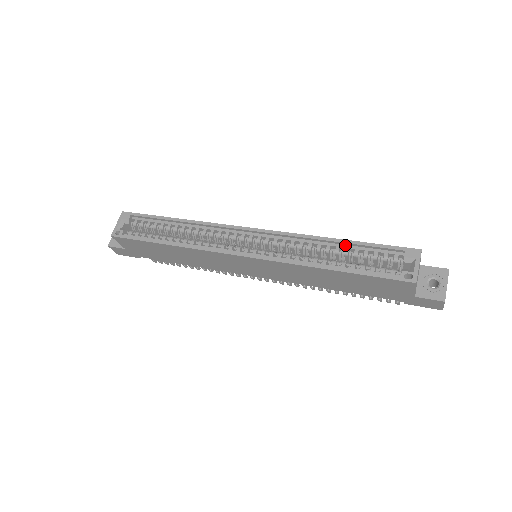
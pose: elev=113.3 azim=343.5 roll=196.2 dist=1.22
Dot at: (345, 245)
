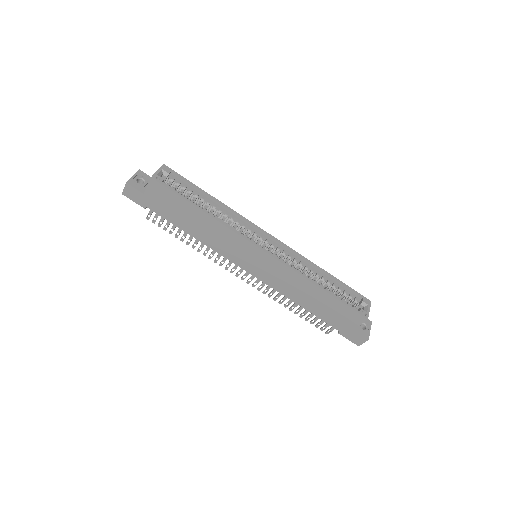
Dot at: (328, 277)
